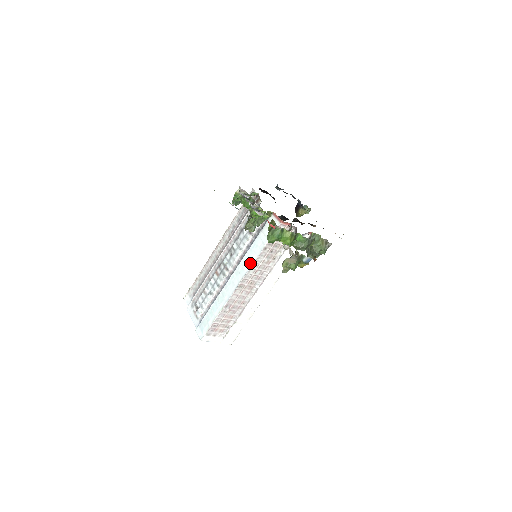
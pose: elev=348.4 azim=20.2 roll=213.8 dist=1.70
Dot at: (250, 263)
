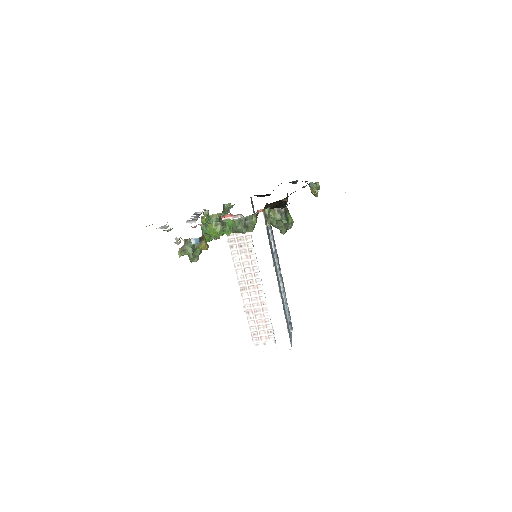
Dot at: (233, 265)
